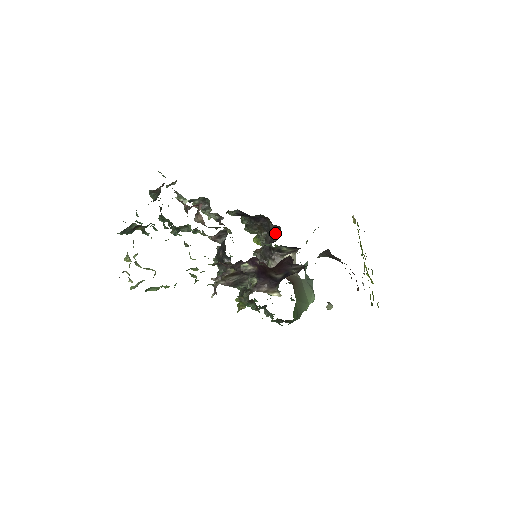
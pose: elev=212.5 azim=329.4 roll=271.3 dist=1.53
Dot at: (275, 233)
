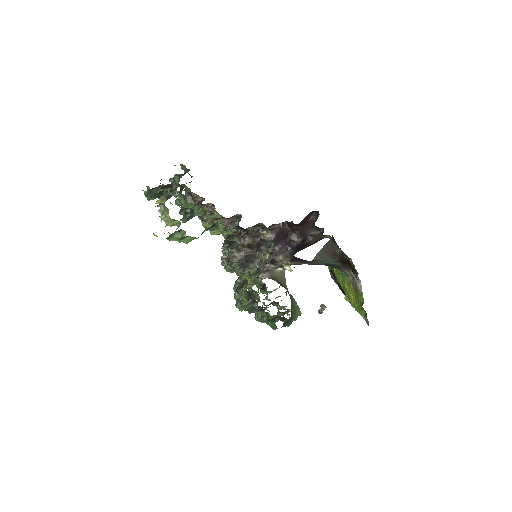
Dot at: occluded
